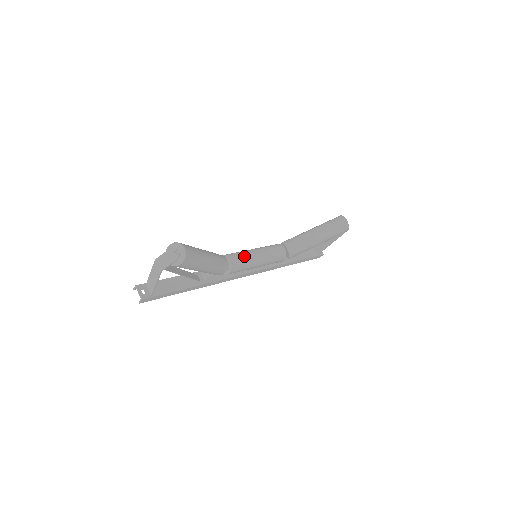
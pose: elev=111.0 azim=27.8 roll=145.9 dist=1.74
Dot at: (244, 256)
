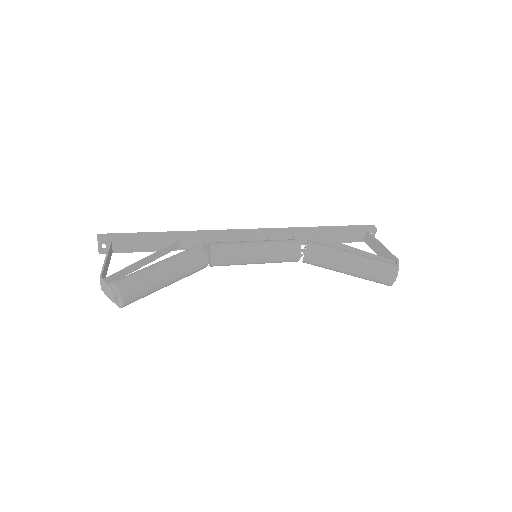
Dot at: (235, 260)
